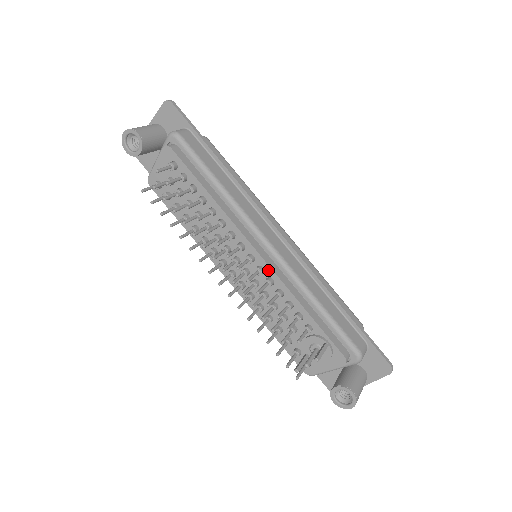
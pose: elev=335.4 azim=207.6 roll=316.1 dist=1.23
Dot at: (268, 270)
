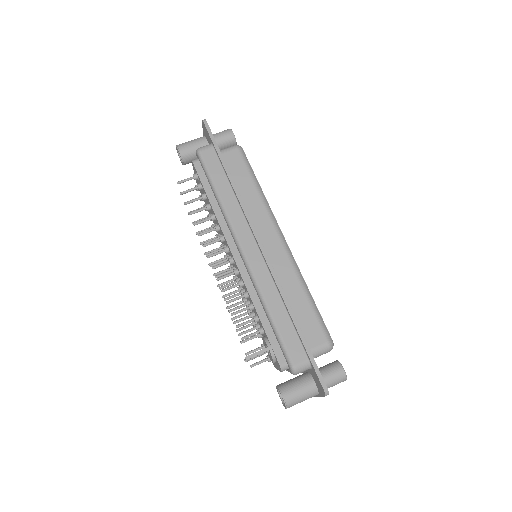
Dot at: (240, 273)
